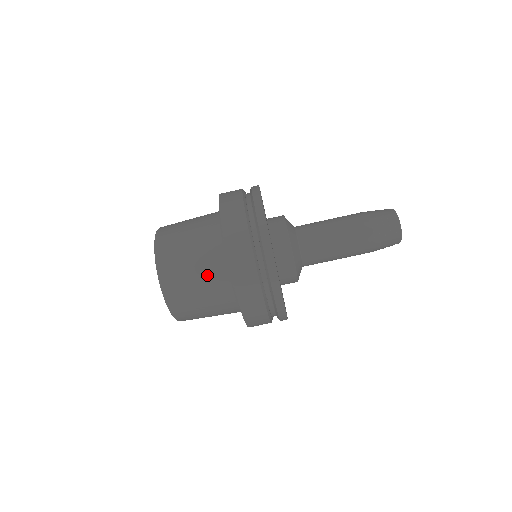
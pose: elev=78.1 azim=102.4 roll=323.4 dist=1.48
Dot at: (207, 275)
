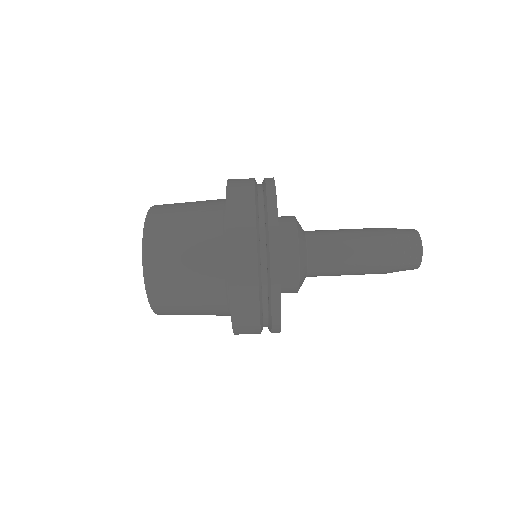
Dot at: (200, 278)
